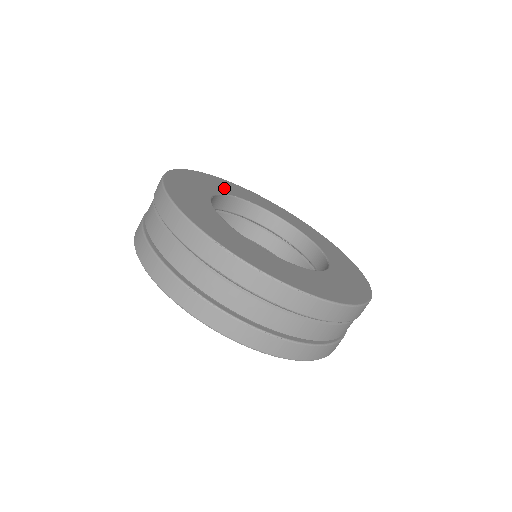
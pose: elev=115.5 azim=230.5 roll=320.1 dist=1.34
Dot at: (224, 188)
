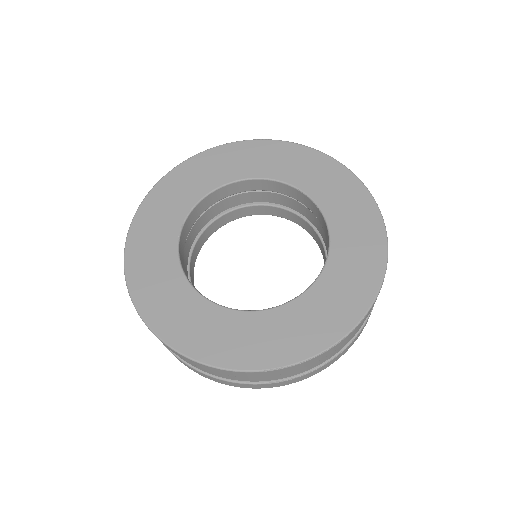
Dot at: (165, 225)
